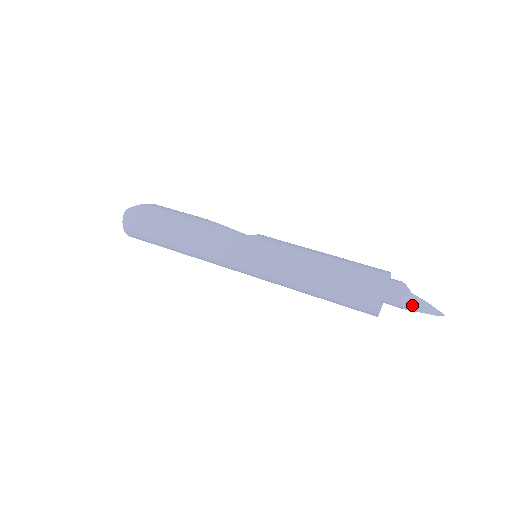
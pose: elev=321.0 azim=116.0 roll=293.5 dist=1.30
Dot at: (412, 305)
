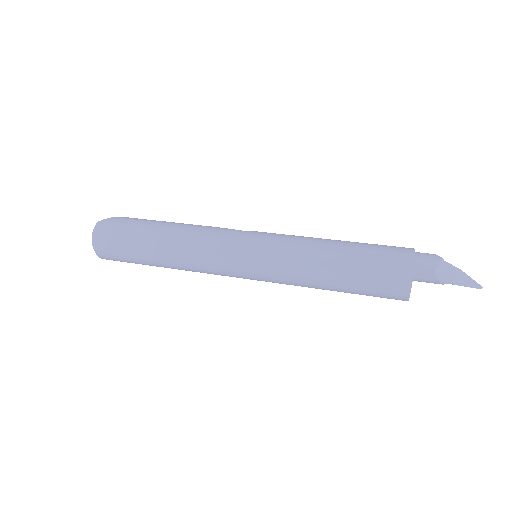
Dot at: (447, 275)
